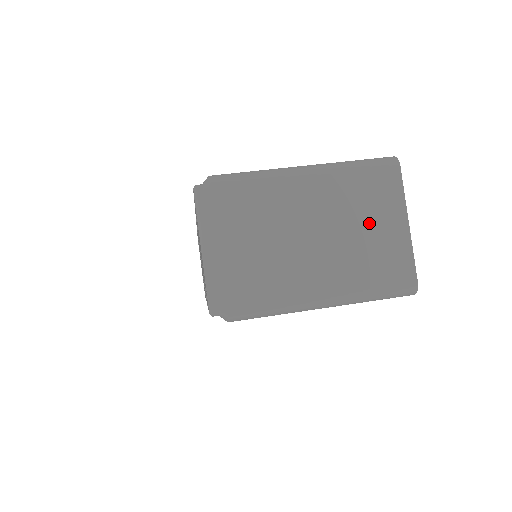
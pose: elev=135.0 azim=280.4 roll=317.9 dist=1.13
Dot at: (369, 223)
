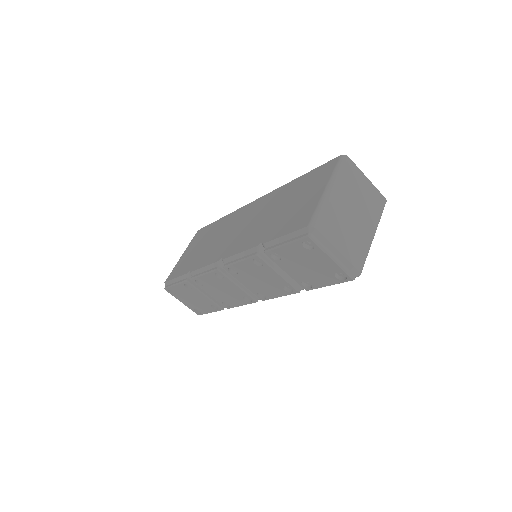
Dot at: (360, 191)
